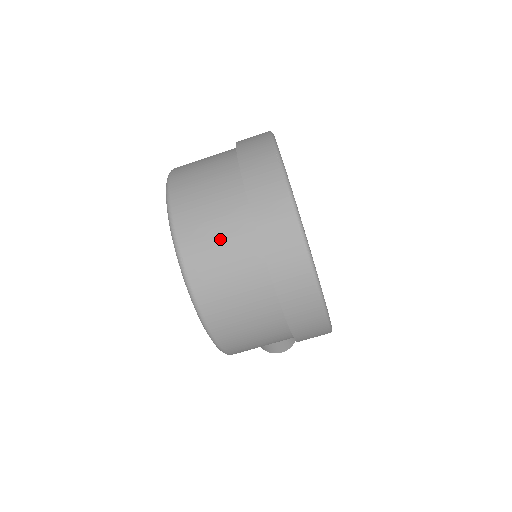
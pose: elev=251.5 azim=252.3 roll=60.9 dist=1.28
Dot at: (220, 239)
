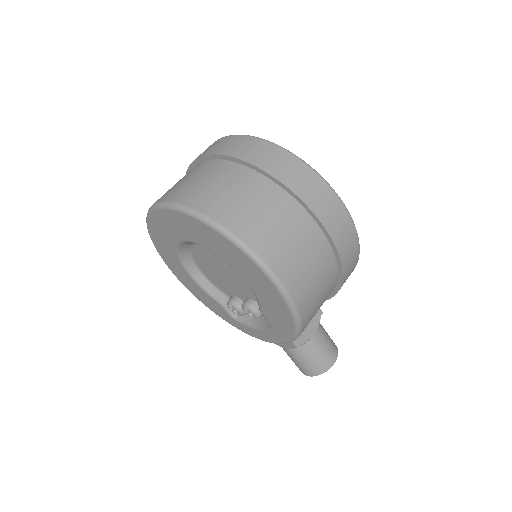
Dot at: (229, 189)
